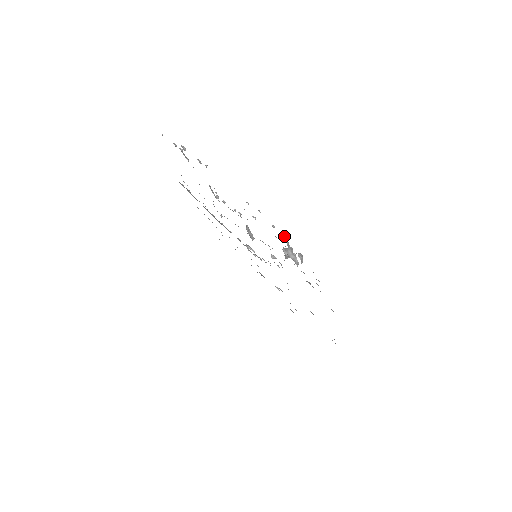
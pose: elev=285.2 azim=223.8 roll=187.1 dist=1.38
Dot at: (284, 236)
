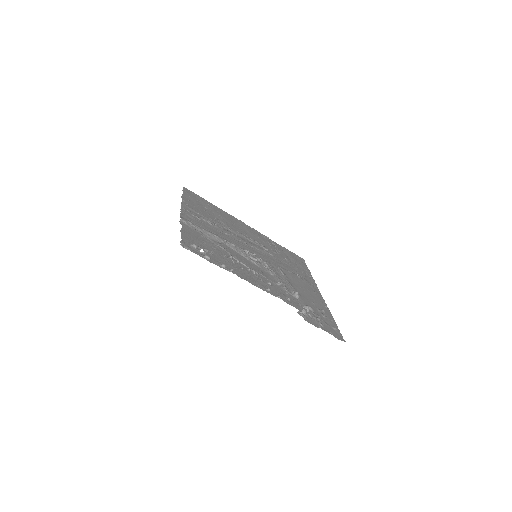
Dot at: (299, 309)
